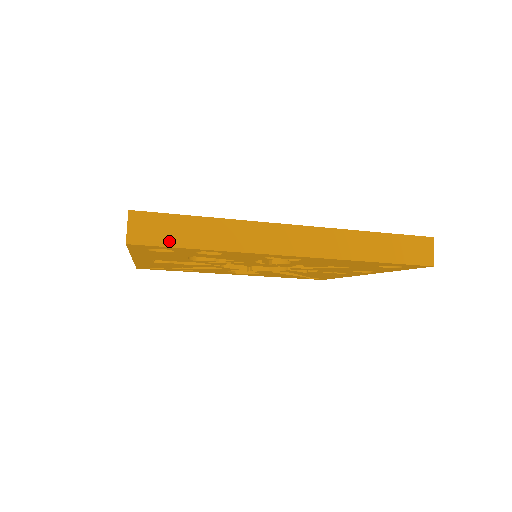
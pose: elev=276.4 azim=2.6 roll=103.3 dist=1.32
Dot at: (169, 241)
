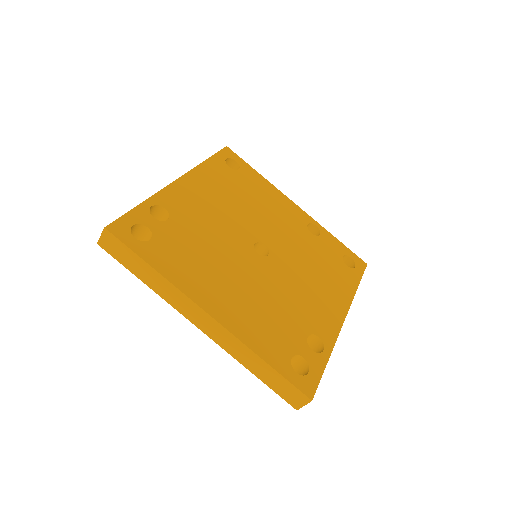
Dot at: occluded
